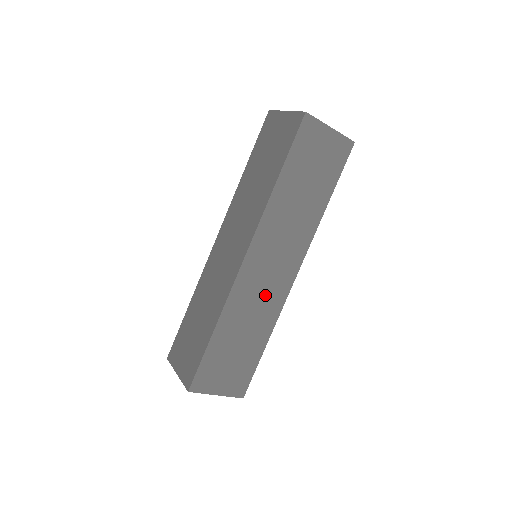
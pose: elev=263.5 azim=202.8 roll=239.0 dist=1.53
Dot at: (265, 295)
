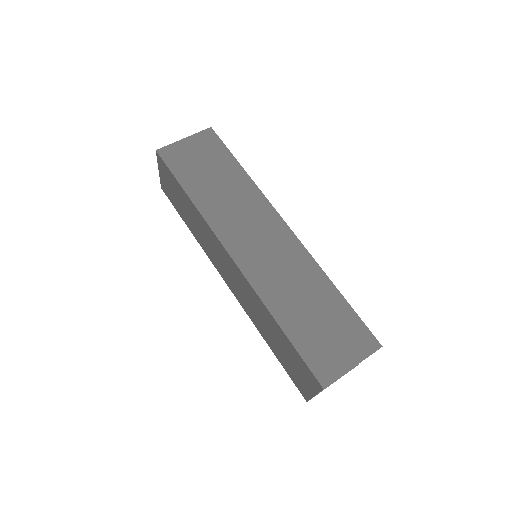
Dot at: (283, 261)
